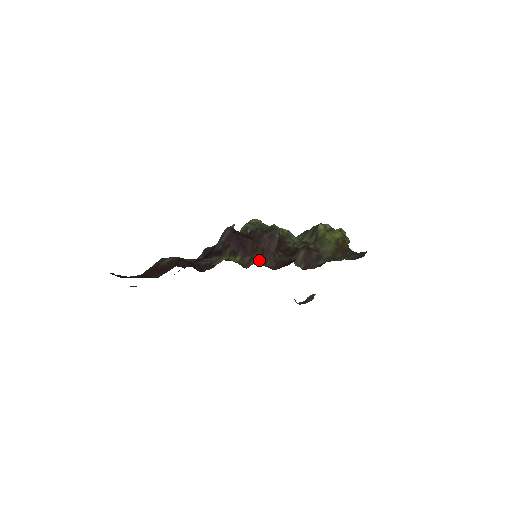
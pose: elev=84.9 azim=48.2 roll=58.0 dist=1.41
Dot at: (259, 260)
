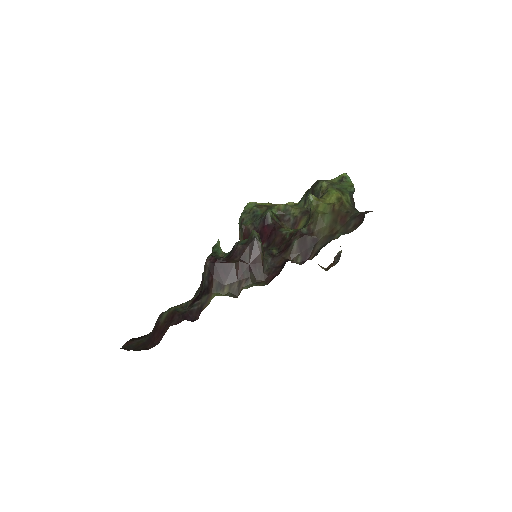
Dot at: (248, 281)
